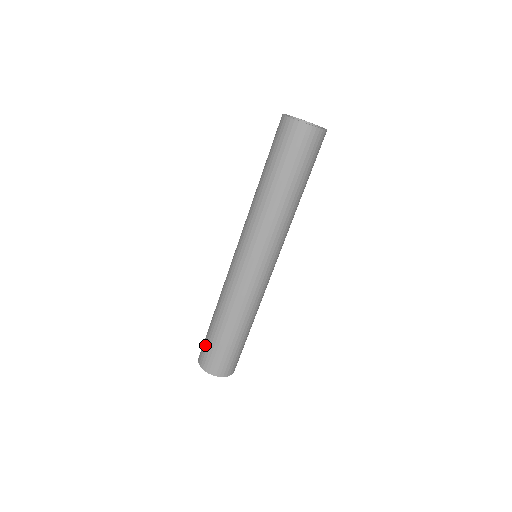
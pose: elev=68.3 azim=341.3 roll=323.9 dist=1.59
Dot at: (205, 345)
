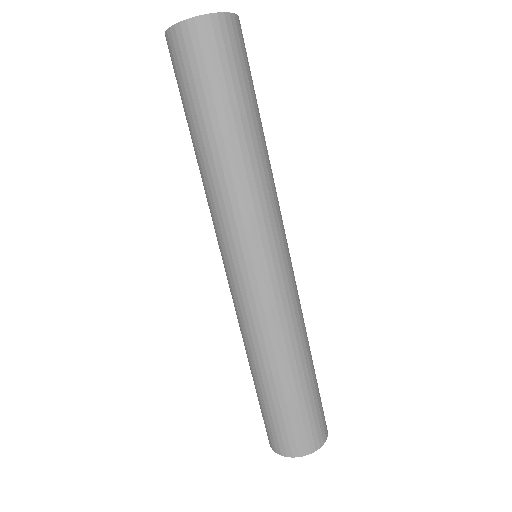
Dot at: occluded
